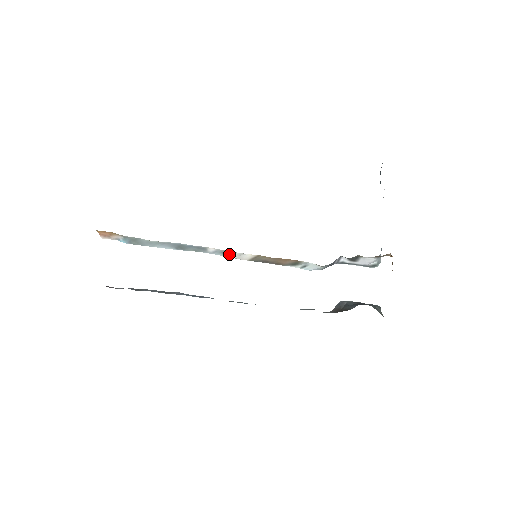
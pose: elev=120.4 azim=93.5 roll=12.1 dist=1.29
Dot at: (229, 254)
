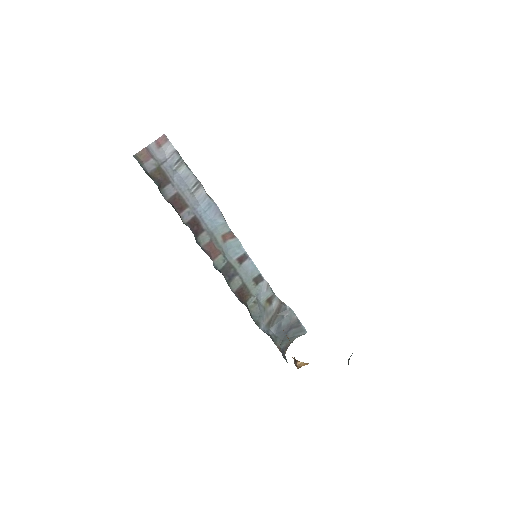
Dot at: occluded
